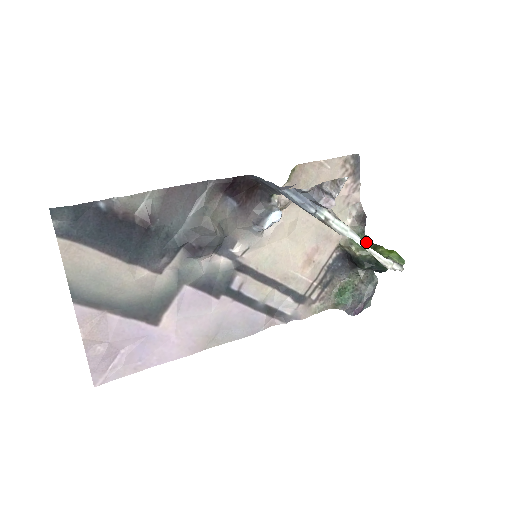
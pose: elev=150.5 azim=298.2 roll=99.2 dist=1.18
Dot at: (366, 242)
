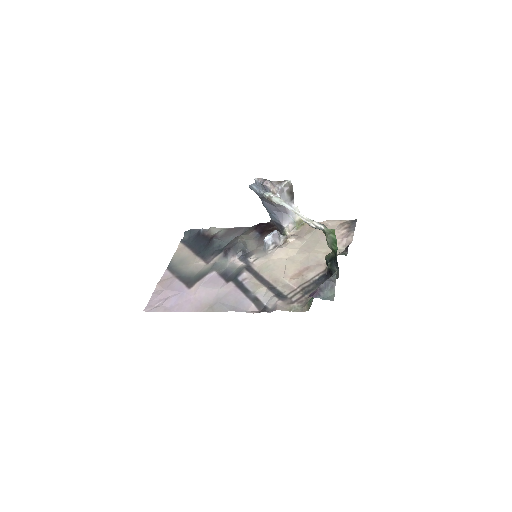
Dot at: occluded
